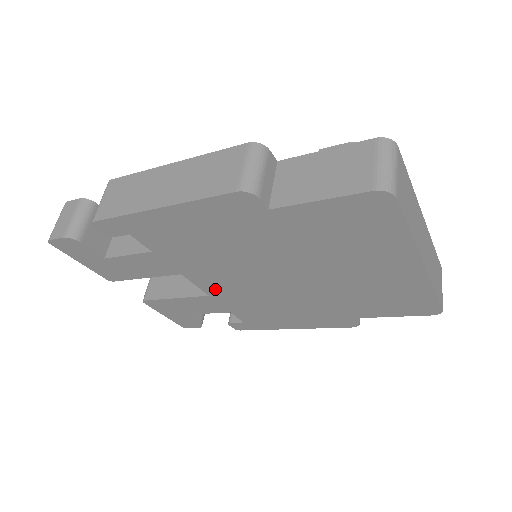
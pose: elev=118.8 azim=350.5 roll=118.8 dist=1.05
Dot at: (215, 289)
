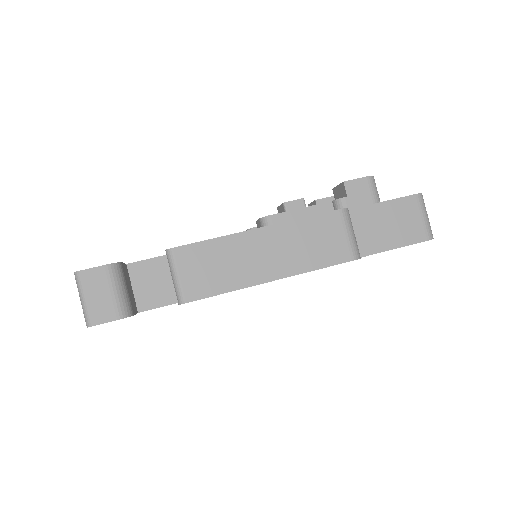
Dot at: occluded
